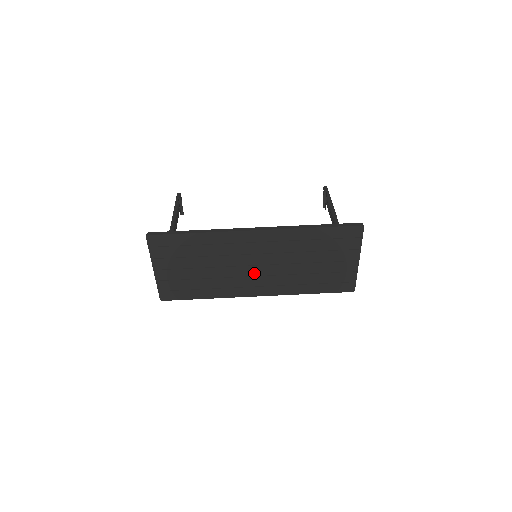
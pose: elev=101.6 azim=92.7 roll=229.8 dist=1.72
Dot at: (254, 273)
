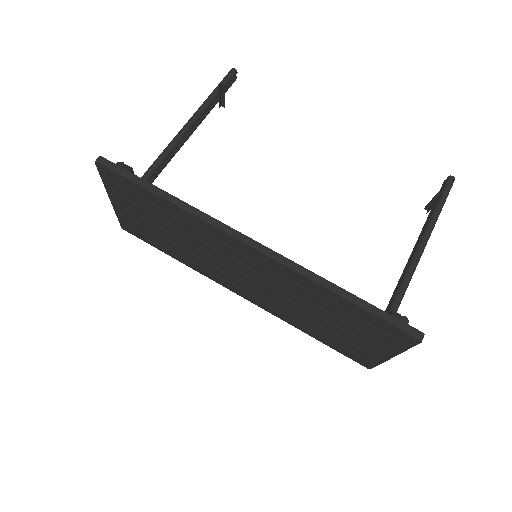
Dot at: (240, 278)
